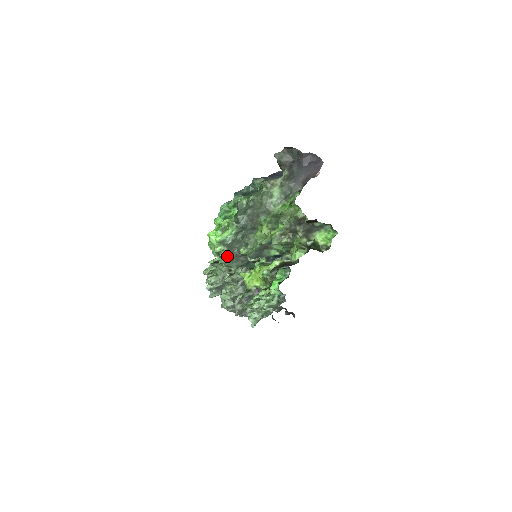
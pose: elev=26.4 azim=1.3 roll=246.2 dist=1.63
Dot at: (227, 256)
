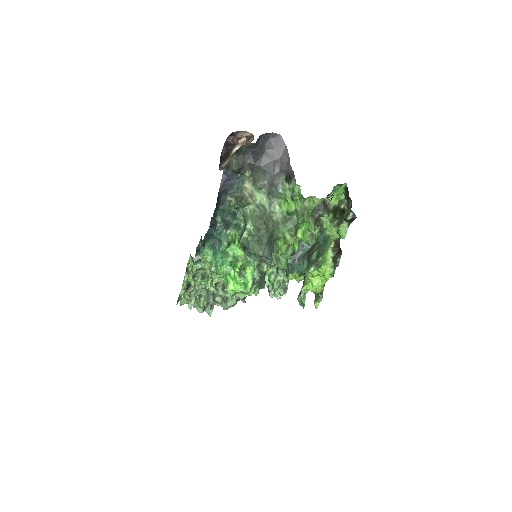
Dot at: occluded
